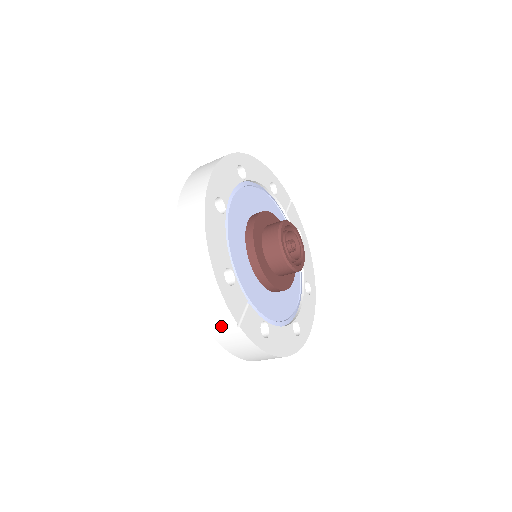
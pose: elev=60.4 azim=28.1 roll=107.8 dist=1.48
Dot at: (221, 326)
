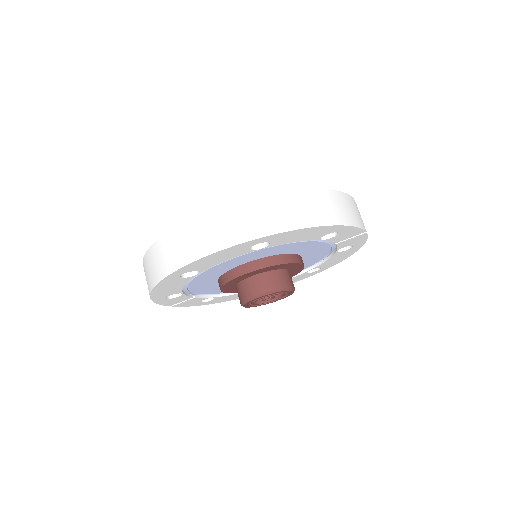
Dot at: occluded
